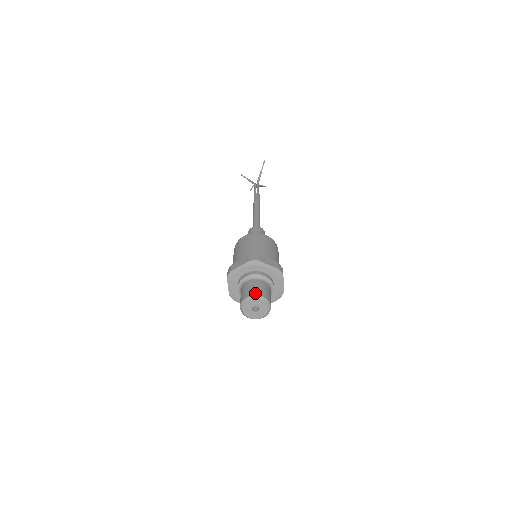
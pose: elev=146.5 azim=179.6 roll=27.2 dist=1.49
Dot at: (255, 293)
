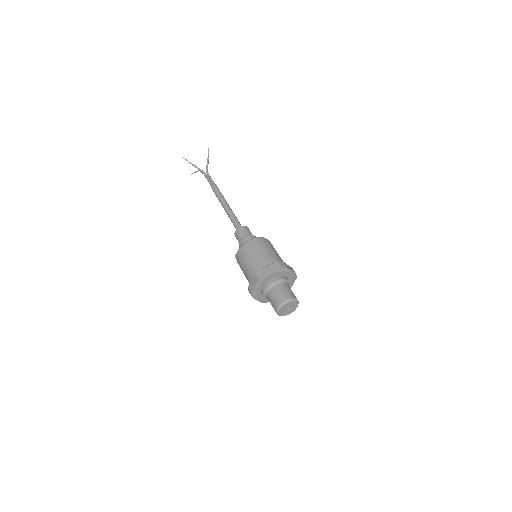
Dot at: (292, 296)
